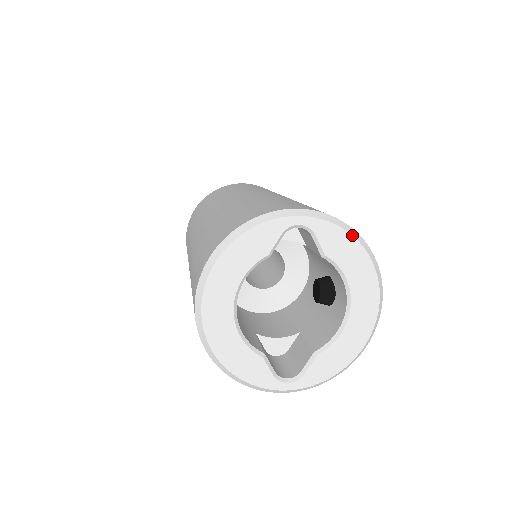
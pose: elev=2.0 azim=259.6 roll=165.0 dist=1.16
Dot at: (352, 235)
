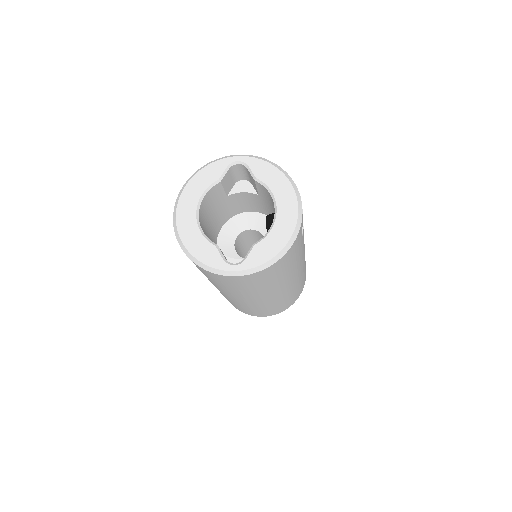
Dot at: (273, 165)
